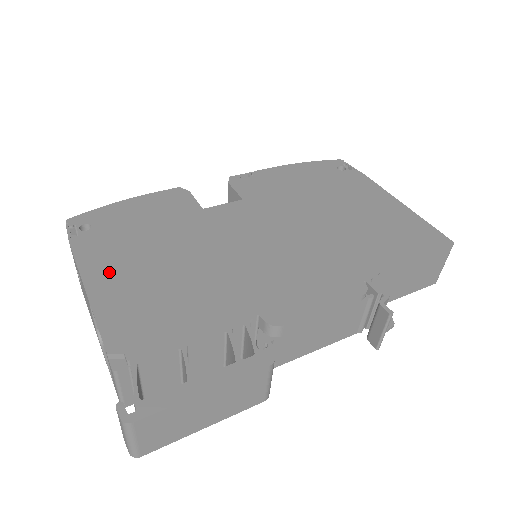
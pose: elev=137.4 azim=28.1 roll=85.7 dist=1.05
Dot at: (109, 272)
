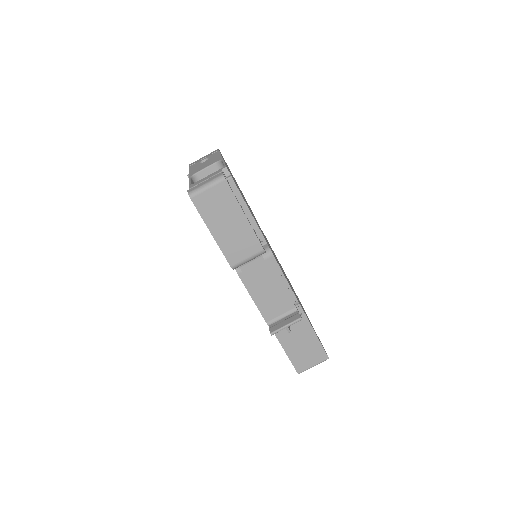
Dot at: occluded
